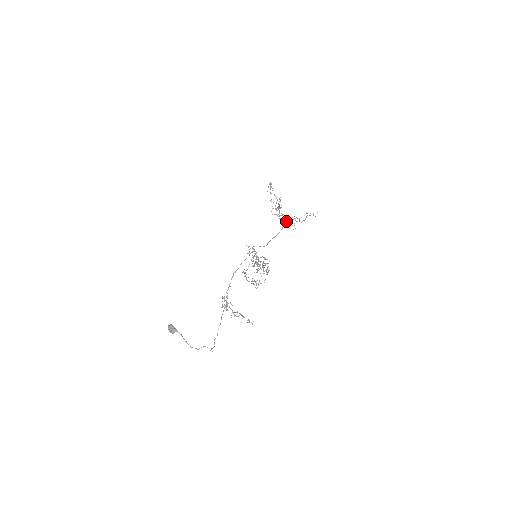
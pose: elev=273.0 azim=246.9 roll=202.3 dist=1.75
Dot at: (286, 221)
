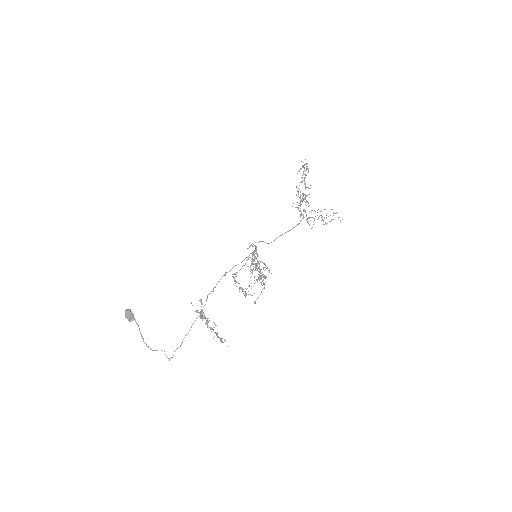
Dot at: occluded
